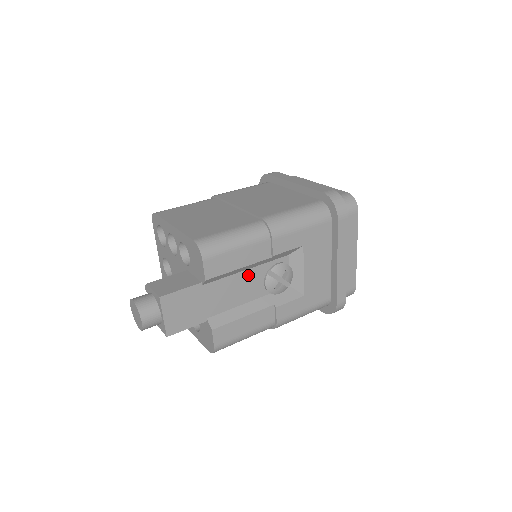
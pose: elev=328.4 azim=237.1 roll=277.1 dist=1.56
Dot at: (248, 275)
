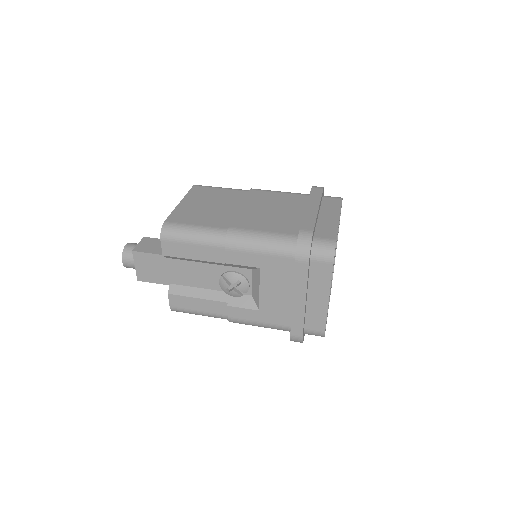
Dot at: (209, 268)
